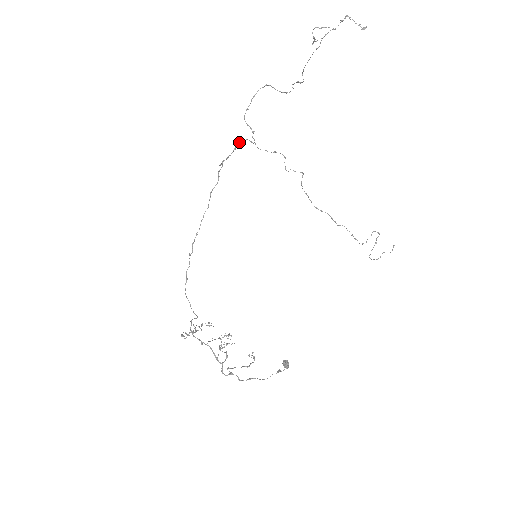
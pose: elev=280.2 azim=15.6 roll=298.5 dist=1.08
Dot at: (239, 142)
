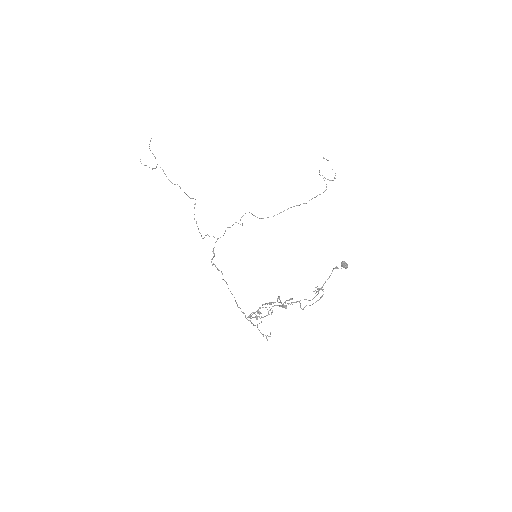
Dot at: (213, 249)
